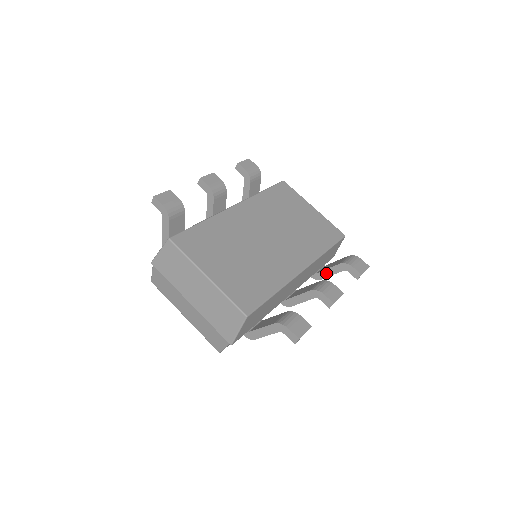
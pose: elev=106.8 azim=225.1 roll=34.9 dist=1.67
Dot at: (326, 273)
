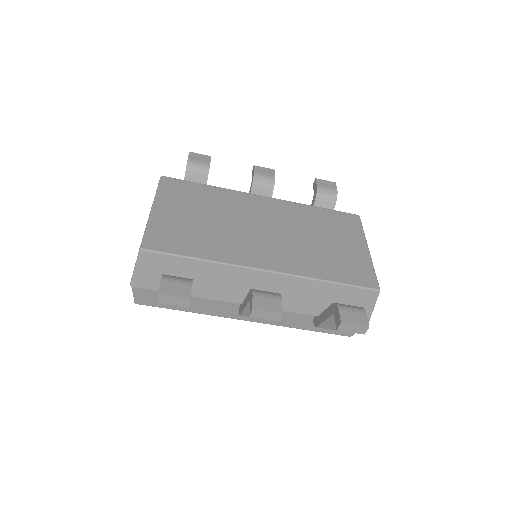
Dot at: (322, 317)
